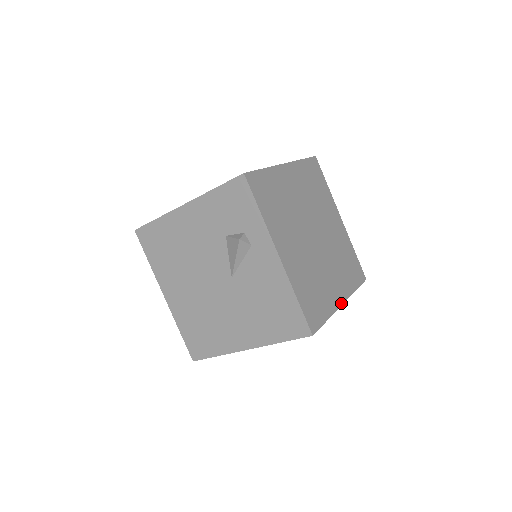
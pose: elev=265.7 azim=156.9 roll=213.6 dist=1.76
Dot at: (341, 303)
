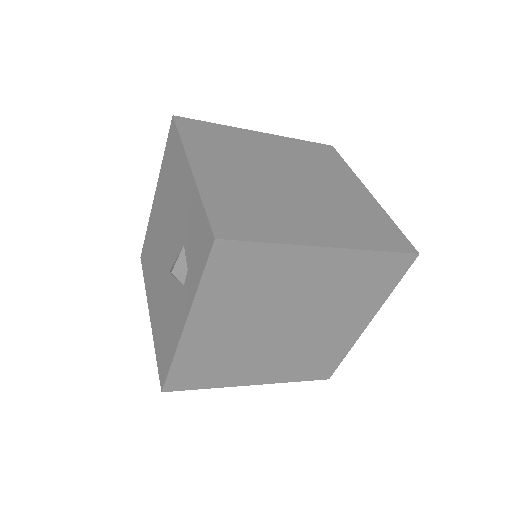
Dot at: (249, 384)
